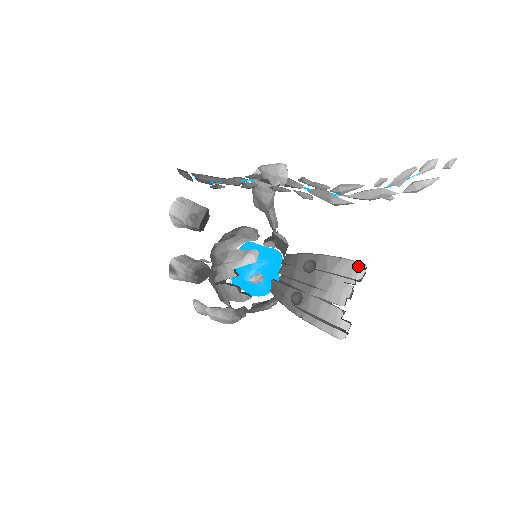
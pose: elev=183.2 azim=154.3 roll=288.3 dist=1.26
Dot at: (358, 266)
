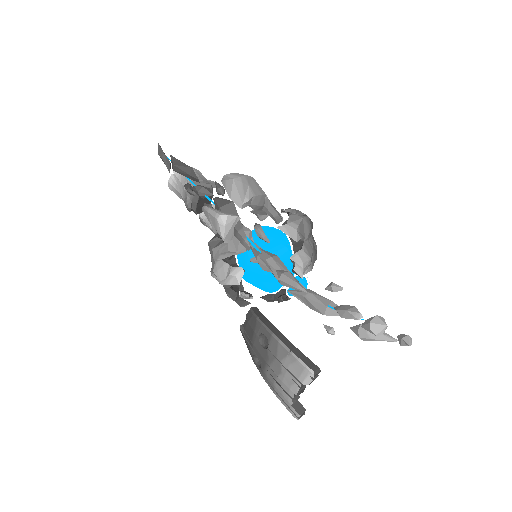
Dot at: (305, 372)
